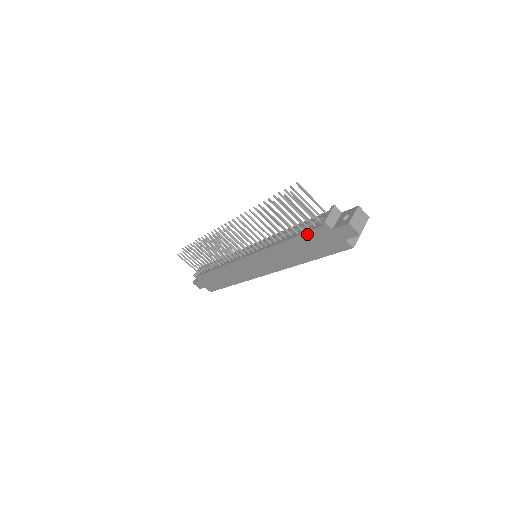
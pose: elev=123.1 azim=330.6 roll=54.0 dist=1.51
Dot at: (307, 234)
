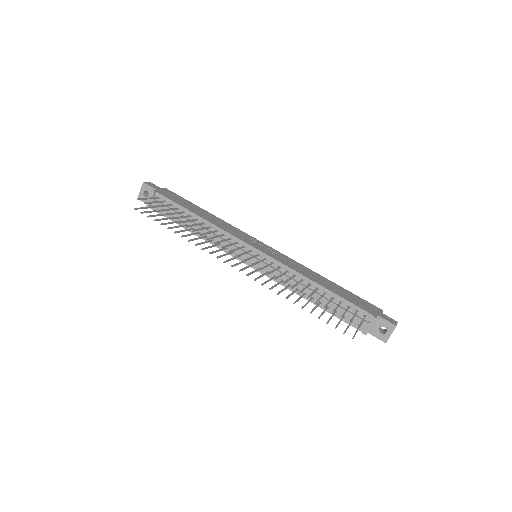
Dot at: occluded
